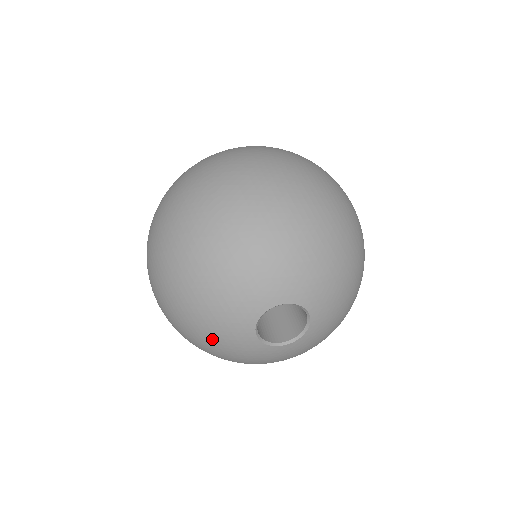
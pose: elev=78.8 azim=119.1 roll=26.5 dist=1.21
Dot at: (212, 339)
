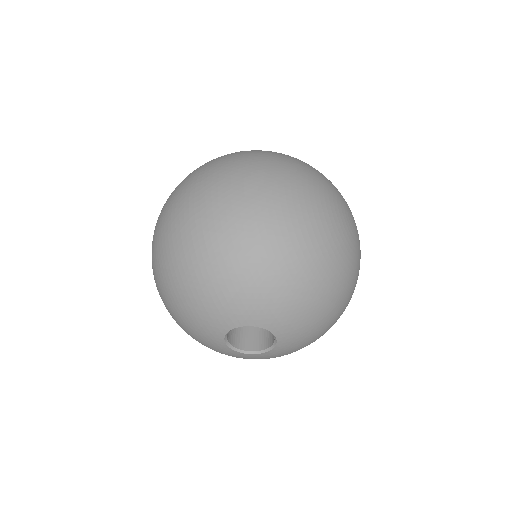
Dot at: (193, 336)
